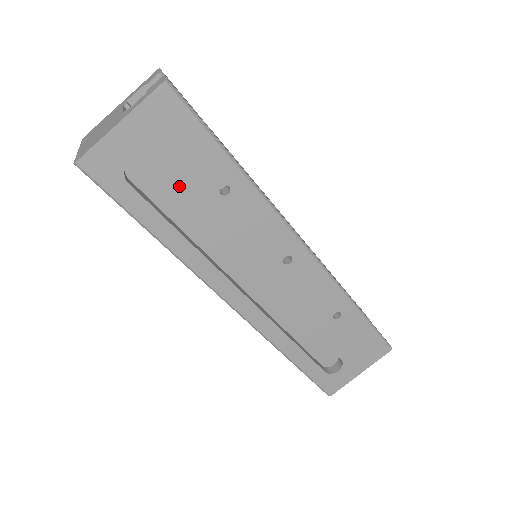
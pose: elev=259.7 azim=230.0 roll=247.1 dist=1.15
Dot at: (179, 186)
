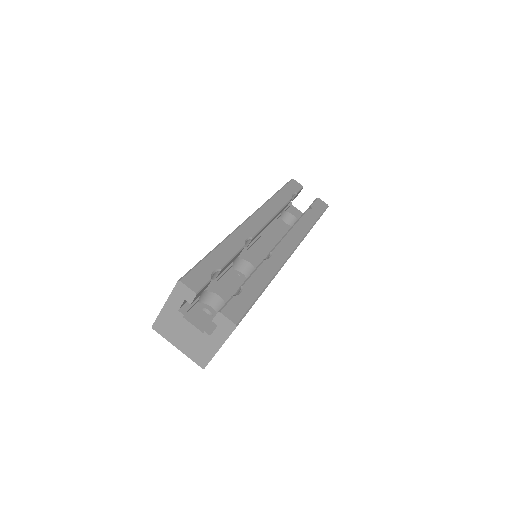
Dot at: occluded
